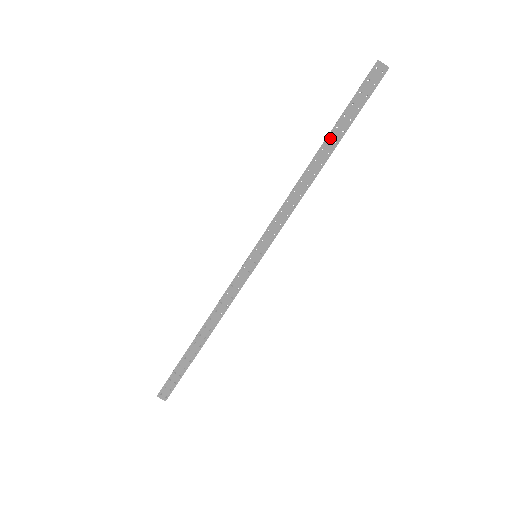
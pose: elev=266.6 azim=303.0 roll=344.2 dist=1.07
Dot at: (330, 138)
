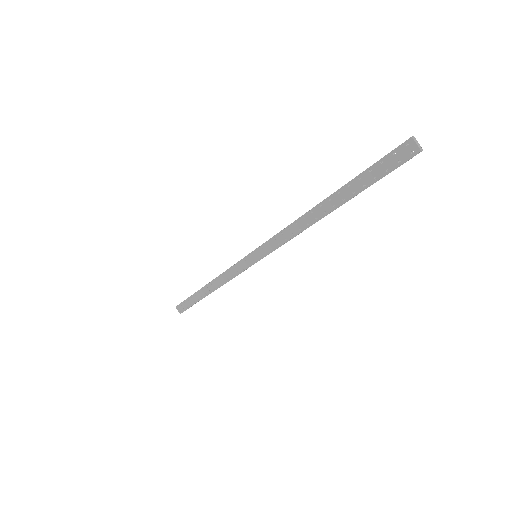
Dot at: (341, 192)
